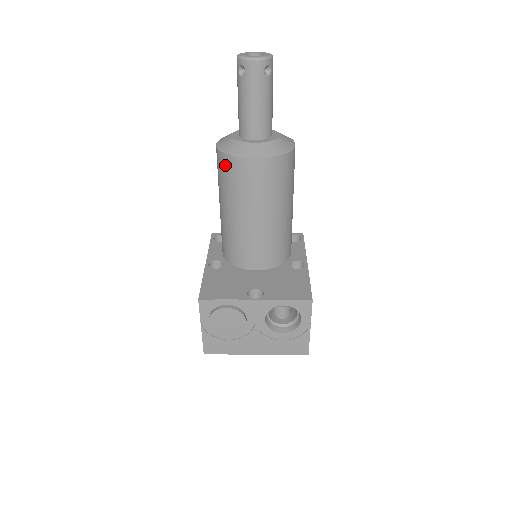
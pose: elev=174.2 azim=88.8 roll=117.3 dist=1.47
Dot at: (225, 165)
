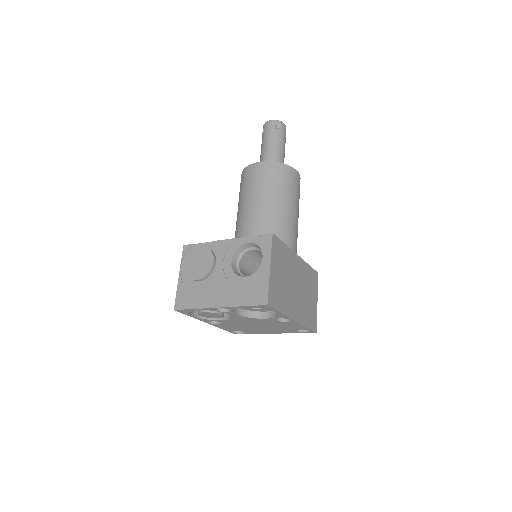
Dot at: (241, 179)
